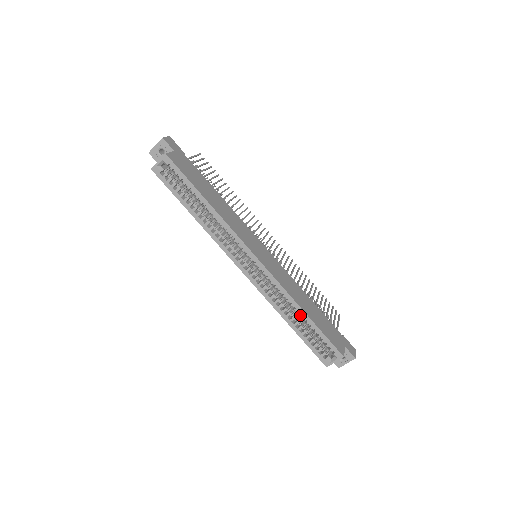
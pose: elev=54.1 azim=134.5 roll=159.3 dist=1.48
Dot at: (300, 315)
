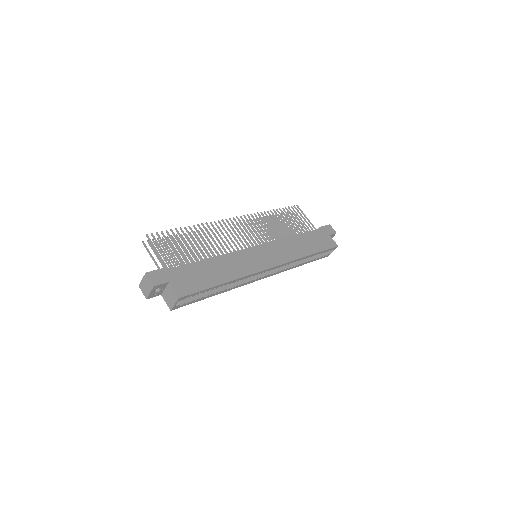
Dot at: occluded
